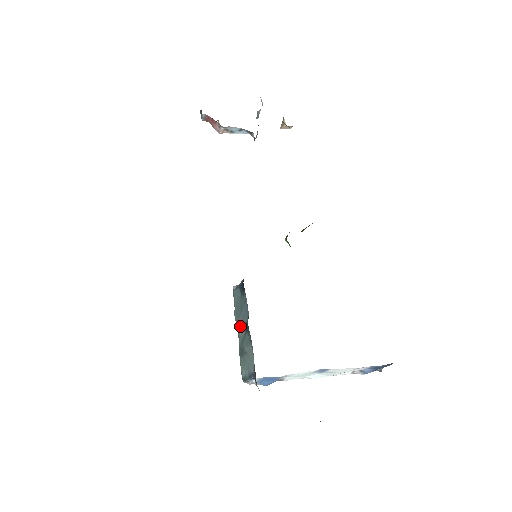
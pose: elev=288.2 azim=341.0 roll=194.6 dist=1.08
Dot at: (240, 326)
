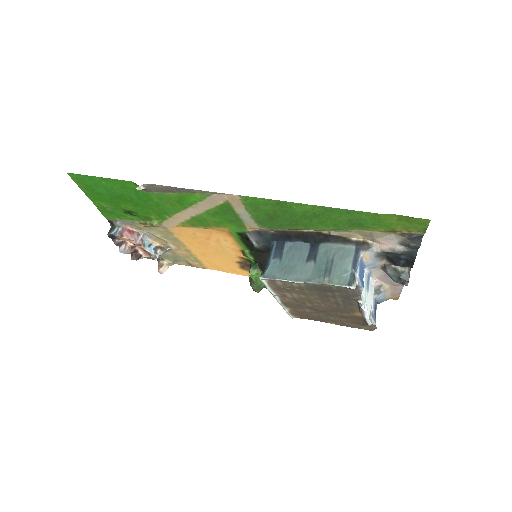
Dot at: (303, 270)
